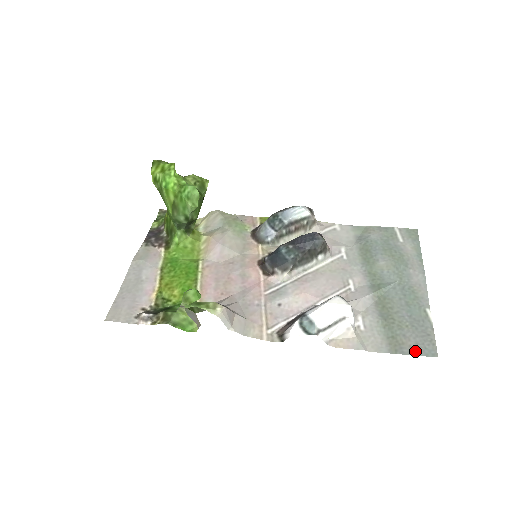
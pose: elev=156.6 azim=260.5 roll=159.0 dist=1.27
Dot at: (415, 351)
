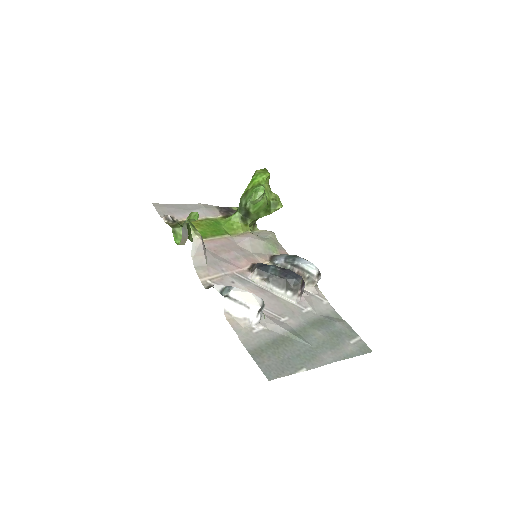
Dot at: (262, 366)
